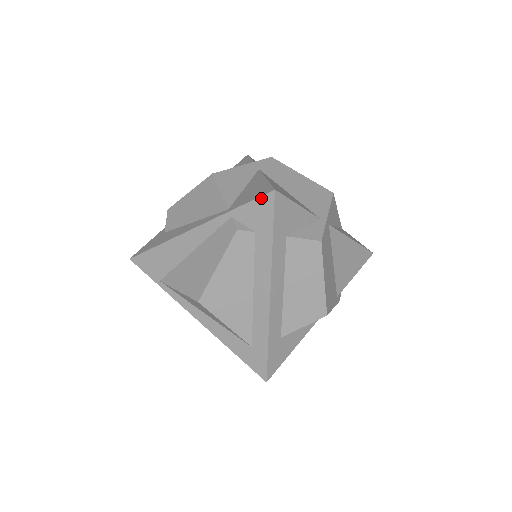
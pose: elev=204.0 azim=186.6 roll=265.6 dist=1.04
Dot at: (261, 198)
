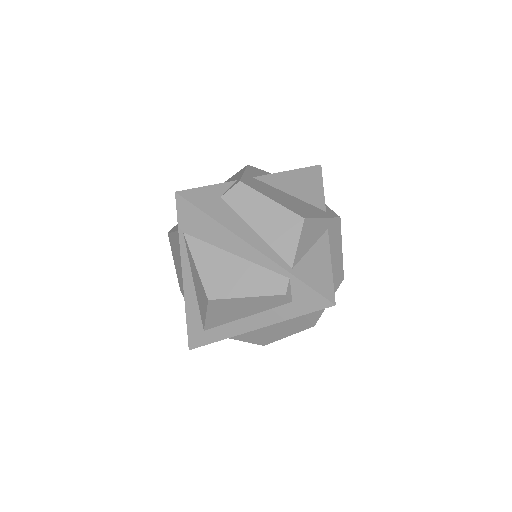
Dot at: (322, 297)
